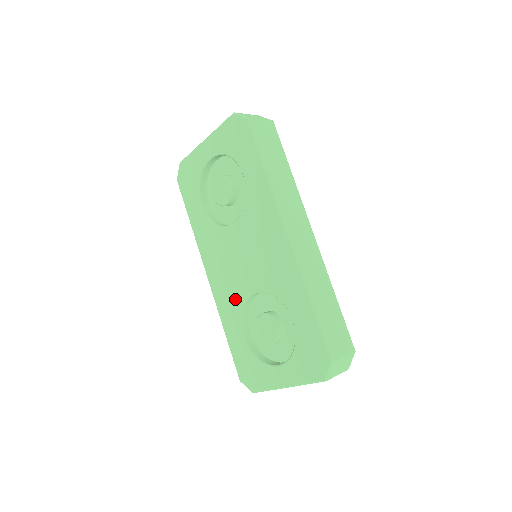
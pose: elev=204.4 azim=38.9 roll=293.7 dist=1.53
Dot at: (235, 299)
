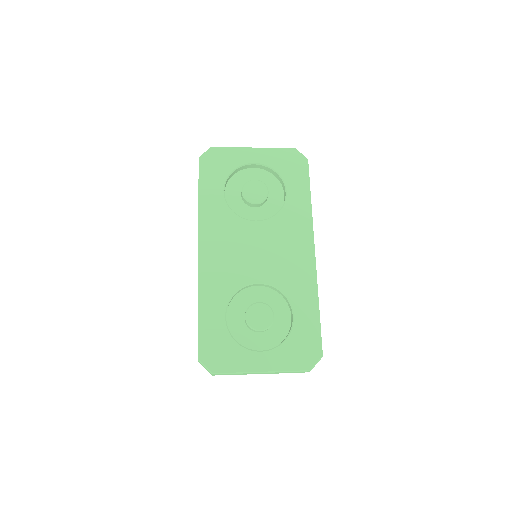
Dot at: (231, 281)
